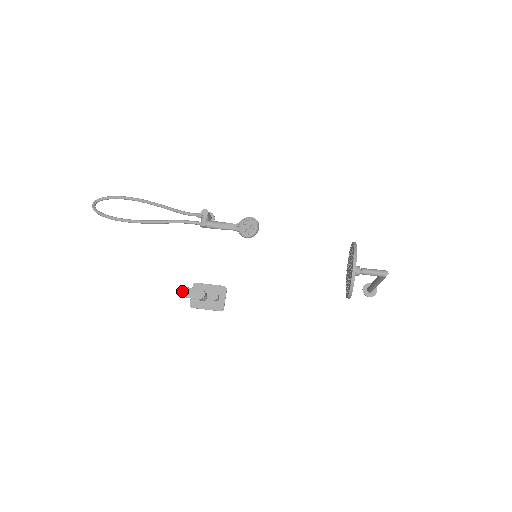
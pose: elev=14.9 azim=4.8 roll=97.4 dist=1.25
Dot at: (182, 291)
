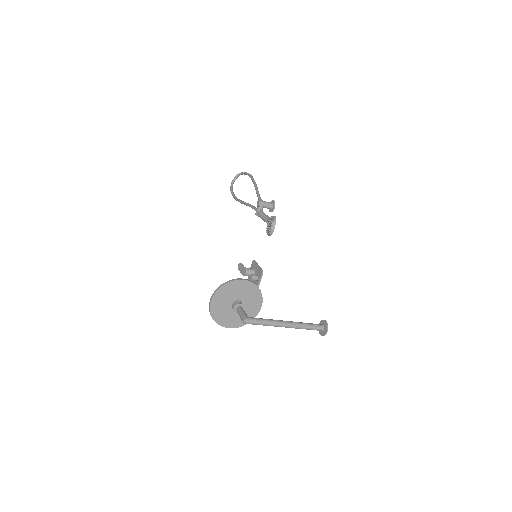
Dot at: (238, 265)
